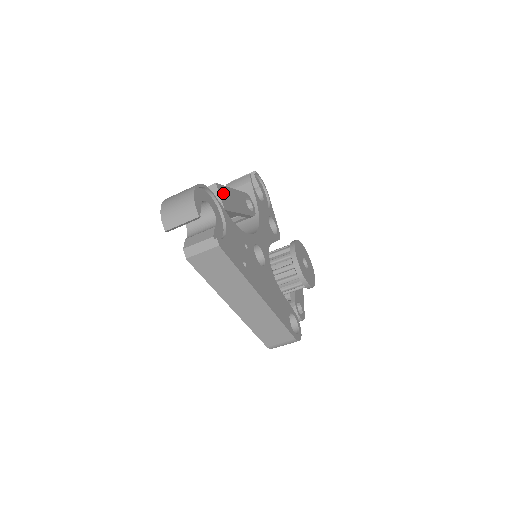
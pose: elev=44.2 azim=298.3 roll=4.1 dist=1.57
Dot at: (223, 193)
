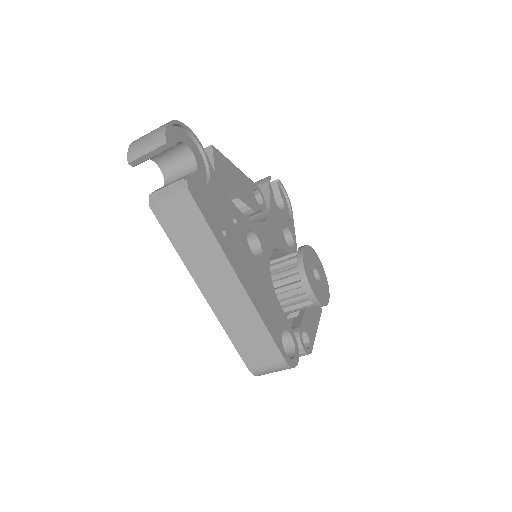
Dot at: (220, 160)
